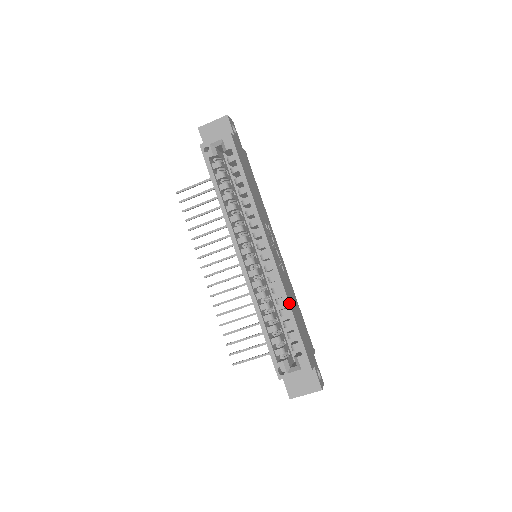
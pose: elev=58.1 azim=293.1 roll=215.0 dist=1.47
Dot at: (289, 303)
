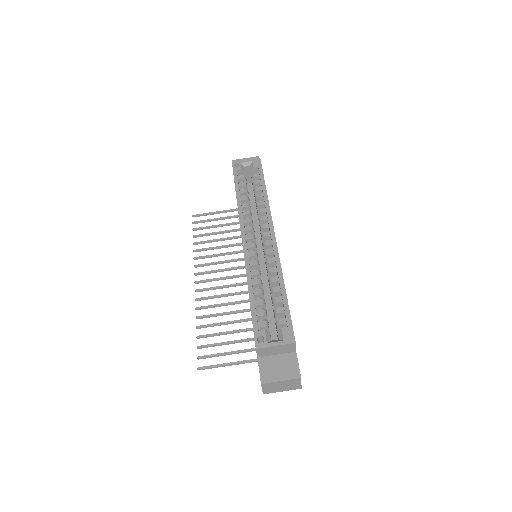
Dot at: (283, 279)
